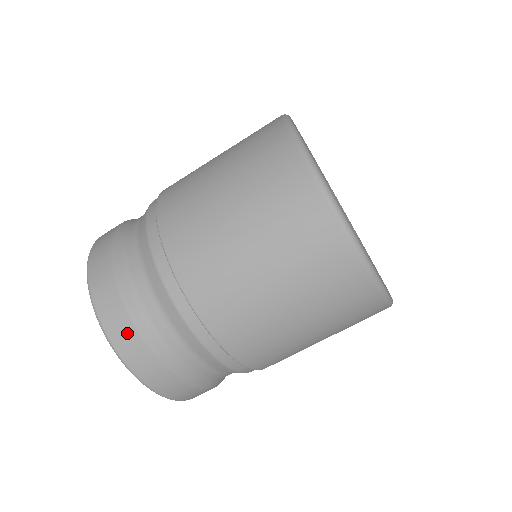
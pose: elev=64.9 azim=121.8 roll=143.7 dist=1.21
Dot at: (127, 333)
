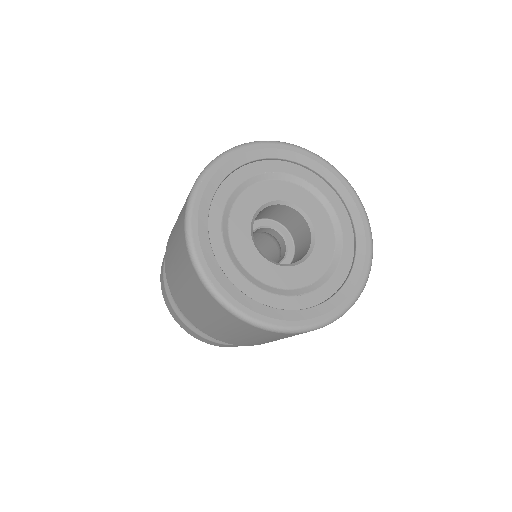
Dot at: (209, 342)
